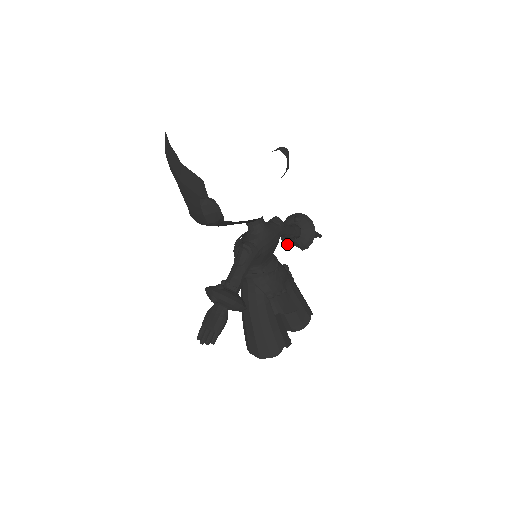
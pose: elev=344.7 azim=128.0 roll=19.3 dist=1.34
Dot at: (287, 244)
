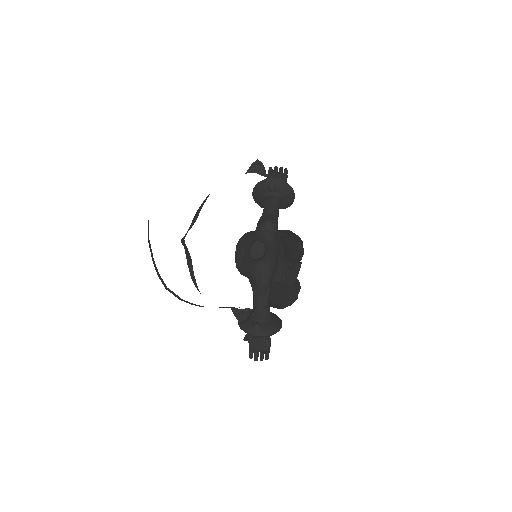
Dot at: occluded
